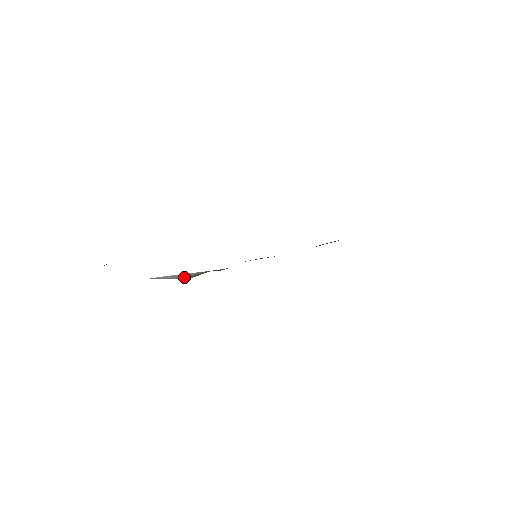
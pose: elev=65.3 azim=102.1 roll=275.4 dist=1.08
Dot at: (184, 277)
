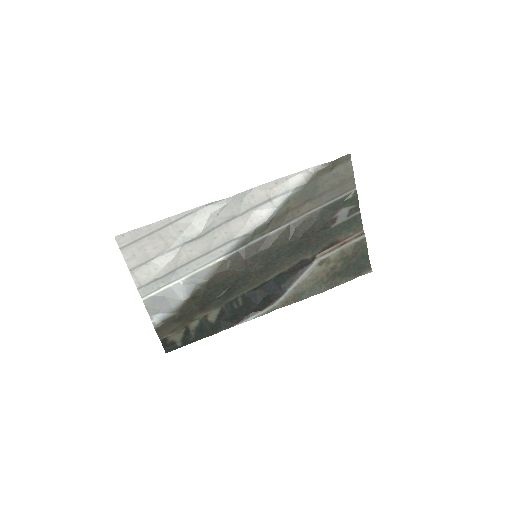
Dot at: (208, 275)
